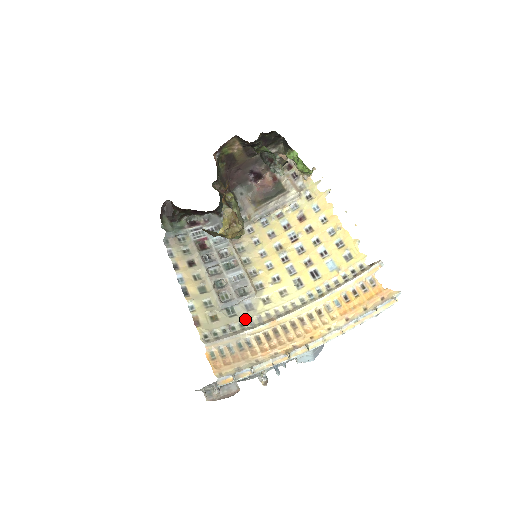
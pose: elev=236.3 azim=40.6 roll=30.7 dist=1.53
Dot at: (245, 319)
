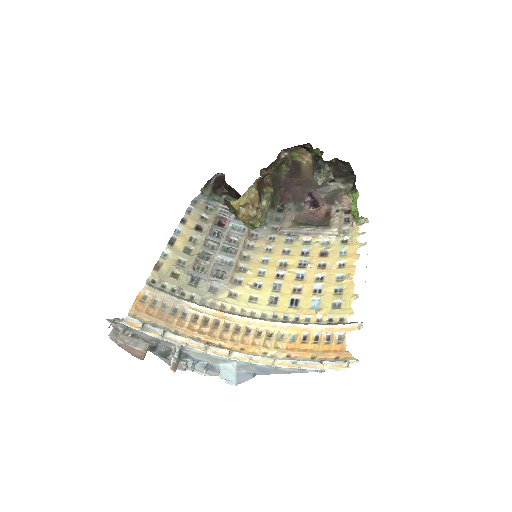
Dot at: (200, 295)
